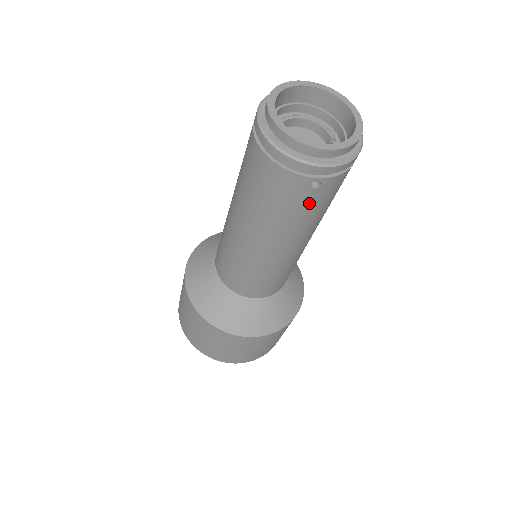
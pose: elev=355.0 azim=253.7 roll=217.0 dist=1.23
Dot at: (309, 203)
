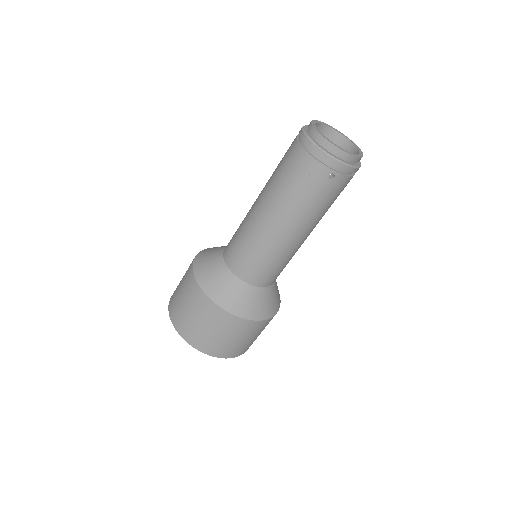
Dot at: (322, 192)
